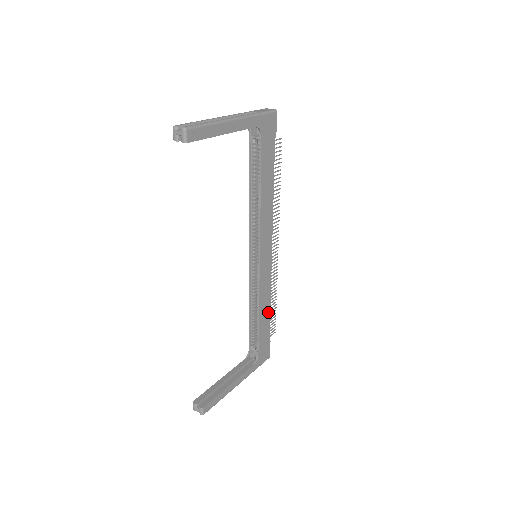
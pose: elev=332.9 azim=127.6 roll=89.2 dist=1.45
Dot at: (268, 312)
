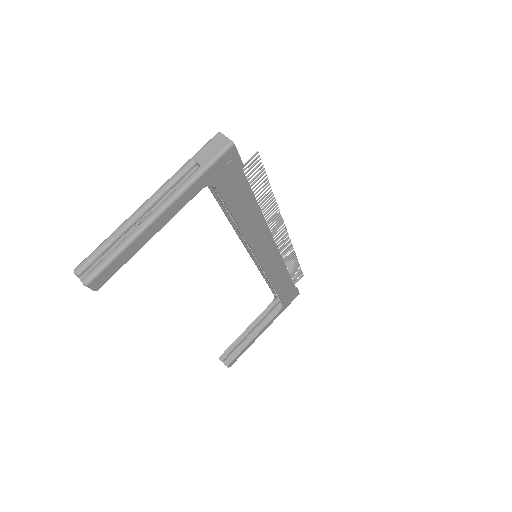
Dot at: (287, 277)
